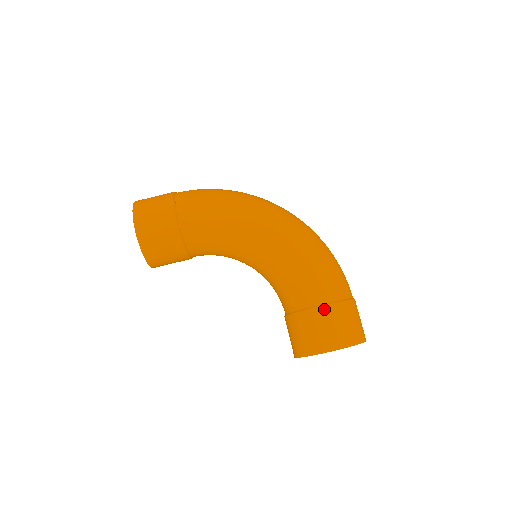
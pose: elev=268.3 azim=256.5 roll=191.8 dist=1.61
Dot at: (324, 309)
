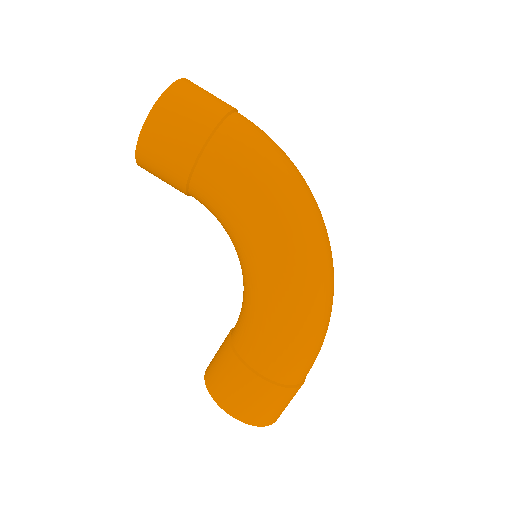
Dot at: (258, 381)
